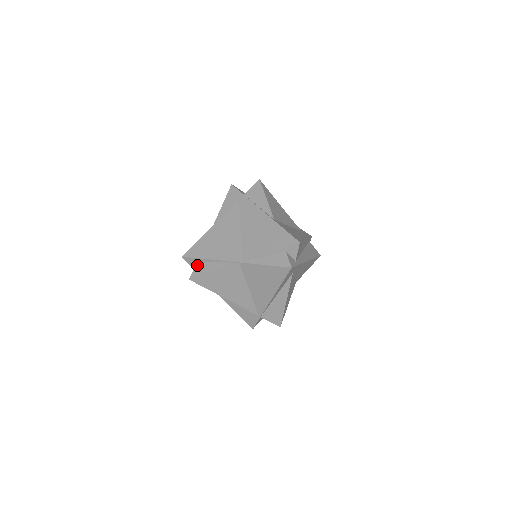
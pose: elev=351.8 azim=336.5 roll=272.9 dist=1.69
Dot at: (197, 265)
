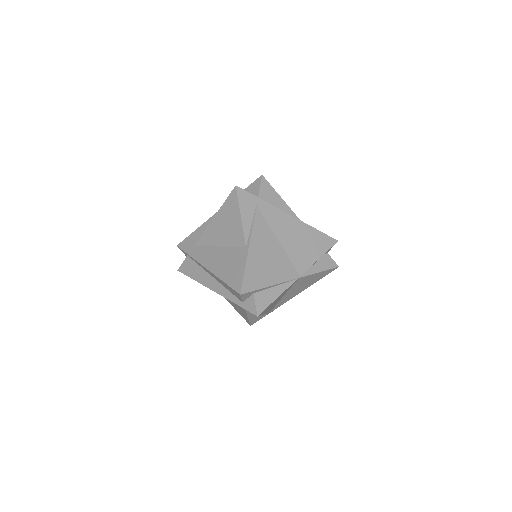
Dot at: (257, 297)
